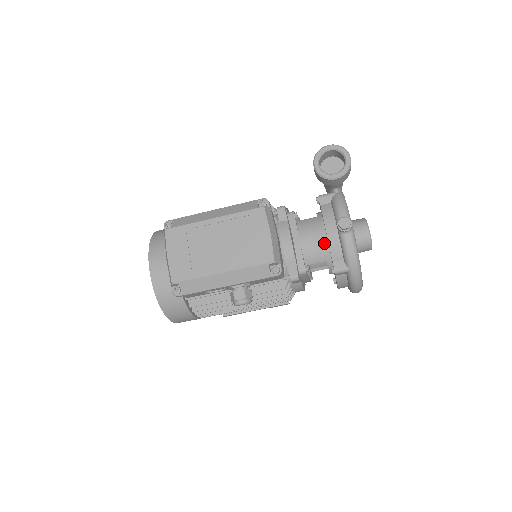
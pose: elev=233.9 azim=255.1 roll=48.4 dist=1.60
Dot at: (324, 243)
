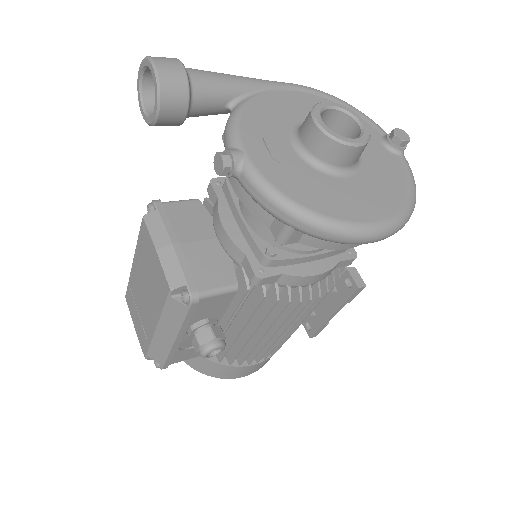
Dot at: occluded
